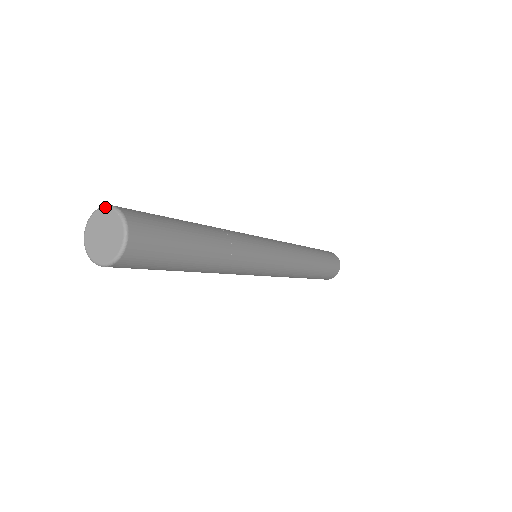
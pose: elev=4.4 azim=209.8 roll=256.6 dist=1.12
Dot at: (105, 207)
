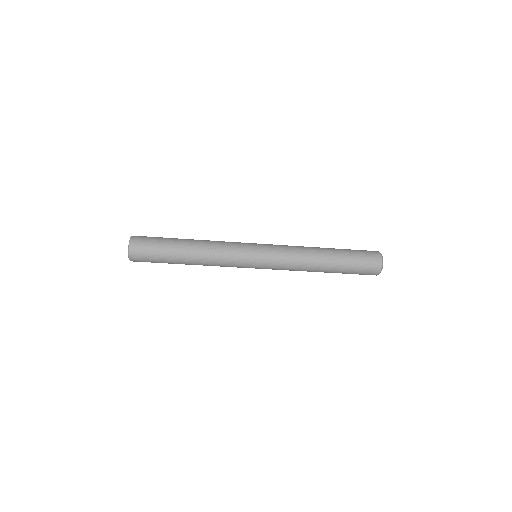
Dot at: occluded
